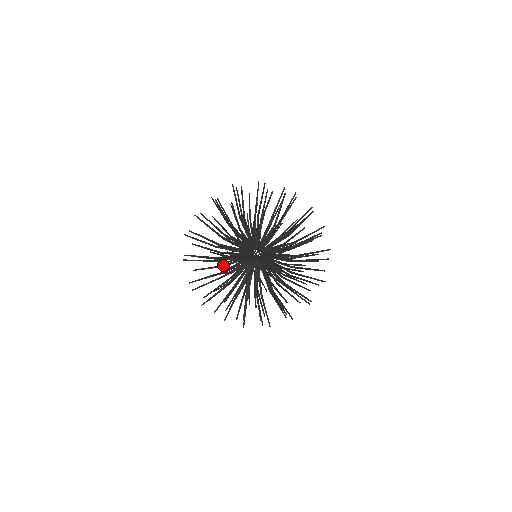
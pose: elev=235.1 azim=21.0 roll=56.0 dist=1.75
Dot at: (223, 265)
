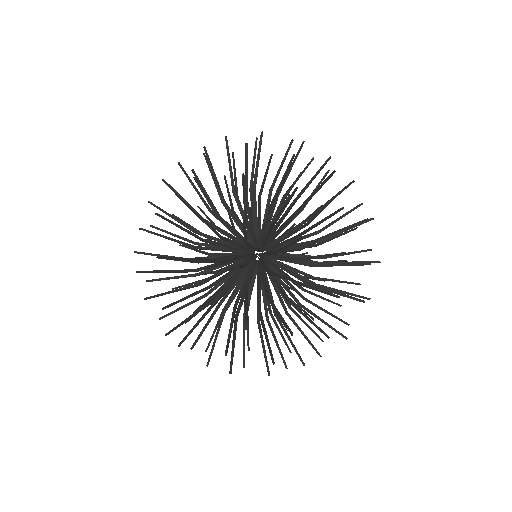
Dot at: occluded
